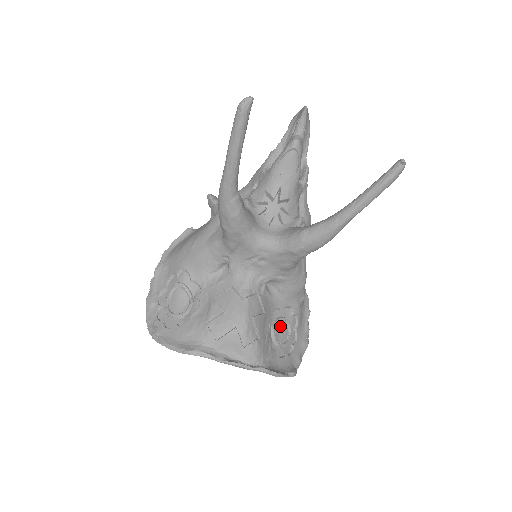
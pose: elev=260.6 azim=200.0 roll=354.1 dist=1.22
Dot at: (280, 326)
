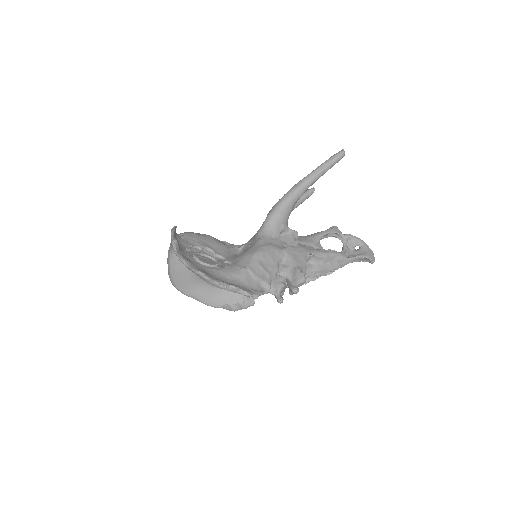
Dot at: (211, 262)
